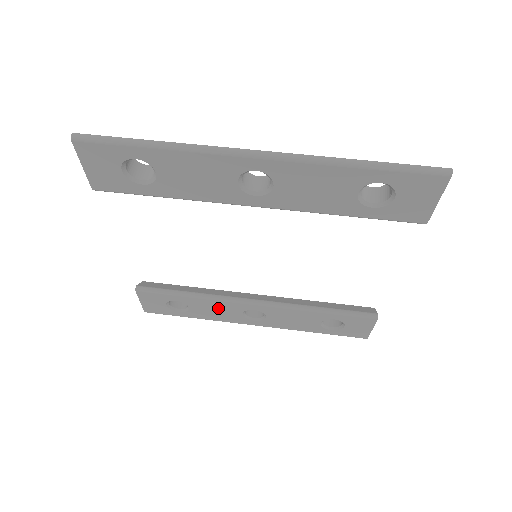
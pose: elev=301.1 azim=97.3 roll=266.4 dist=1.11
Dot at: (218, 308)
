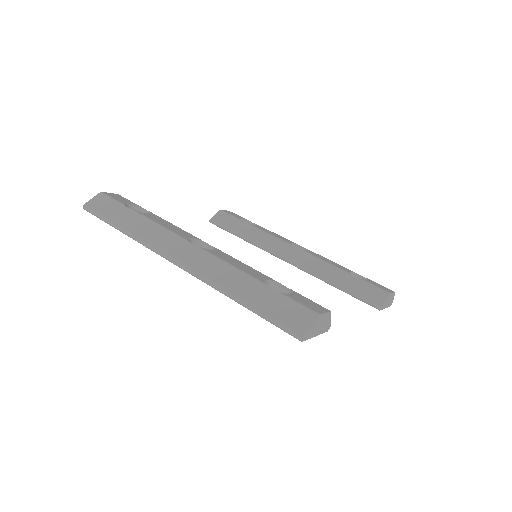
Dot at: occluded
